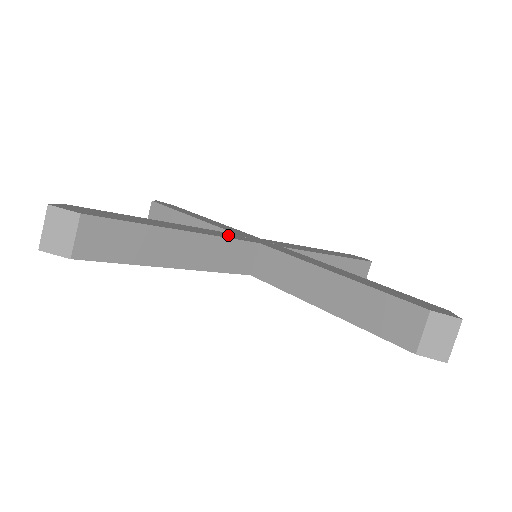
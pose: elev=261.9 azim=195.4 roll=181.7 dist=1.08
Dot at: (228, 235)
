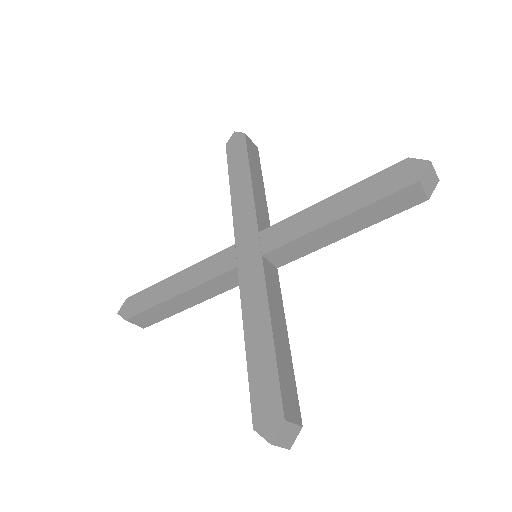
Dot at: (216, 265)
